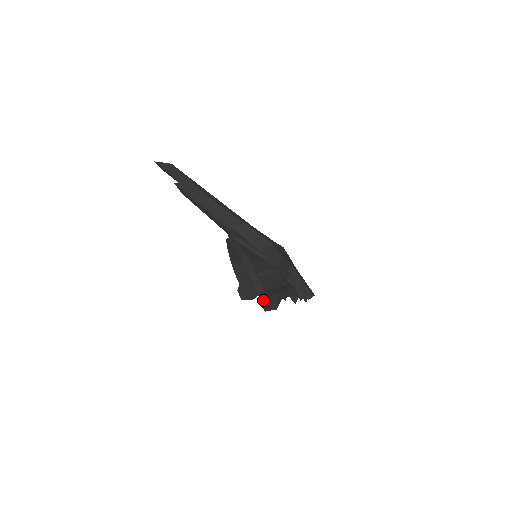
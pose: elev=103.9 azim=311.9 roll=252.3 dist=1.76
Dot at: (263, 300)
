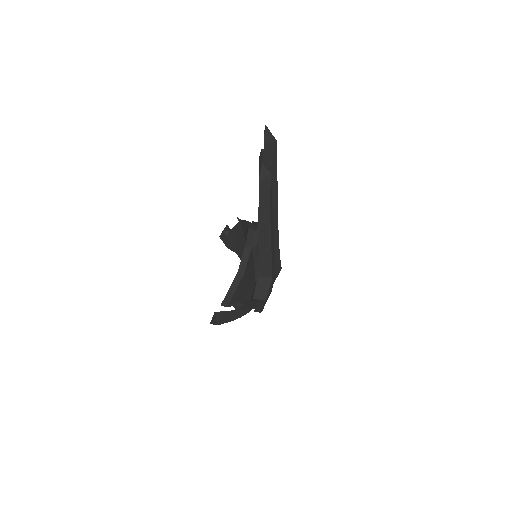
Dot at: (216, 323)
